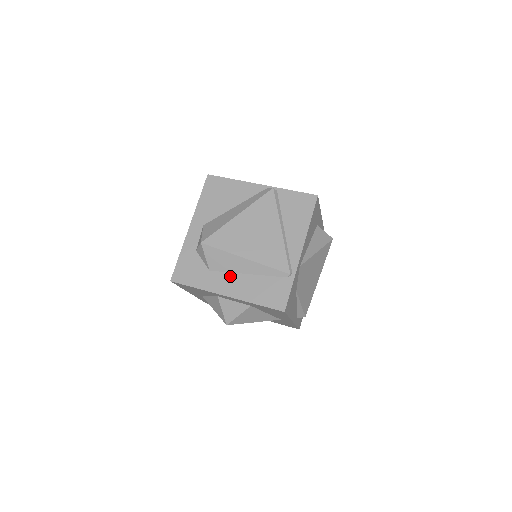
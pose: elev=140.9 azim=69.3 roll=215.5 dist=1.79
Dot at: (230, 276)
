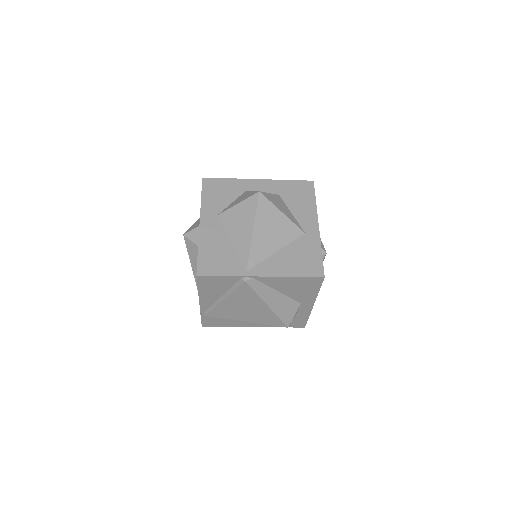
Dot at: occluded
